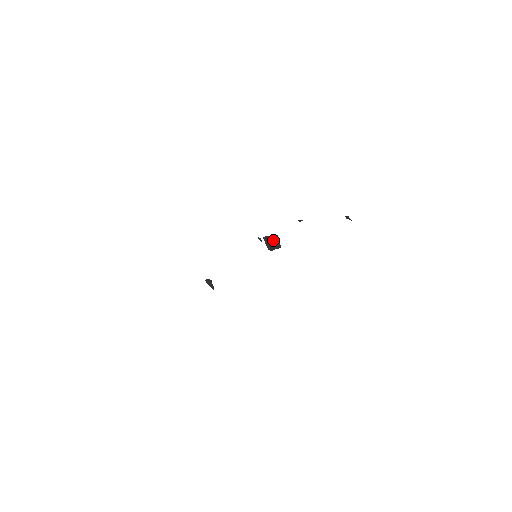
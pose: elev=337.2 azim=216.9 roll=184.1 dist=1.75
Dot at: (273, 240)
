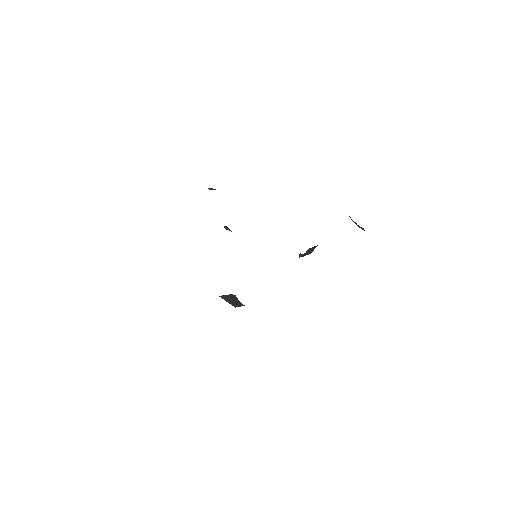
Dot at: (312, 250)
